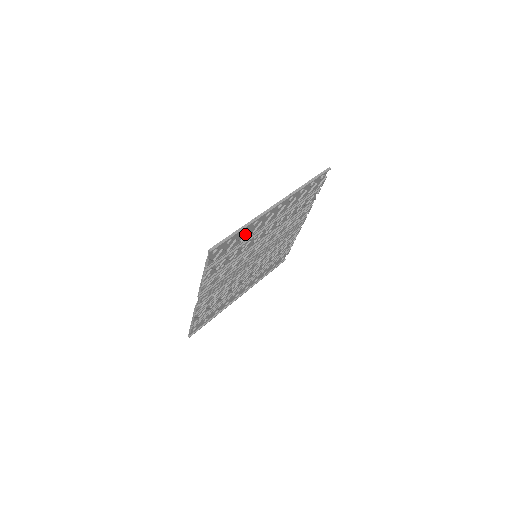
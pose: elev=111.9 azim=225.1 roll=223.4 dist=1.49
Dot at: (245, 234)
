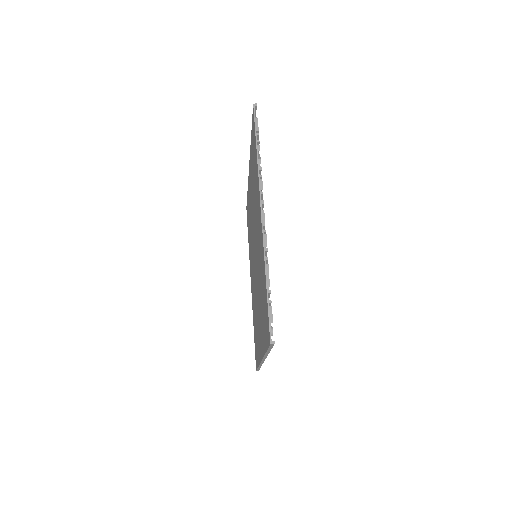
Dot at: occluded
